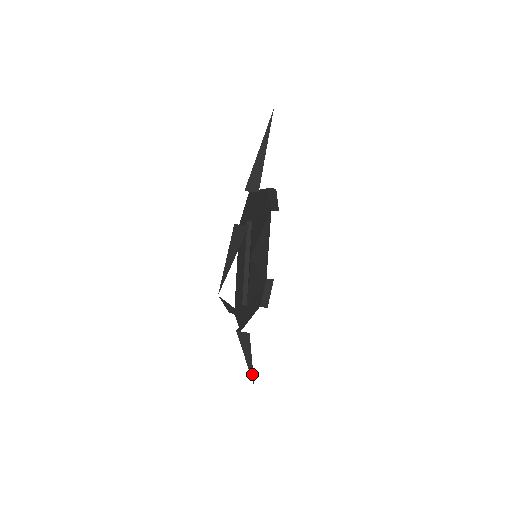
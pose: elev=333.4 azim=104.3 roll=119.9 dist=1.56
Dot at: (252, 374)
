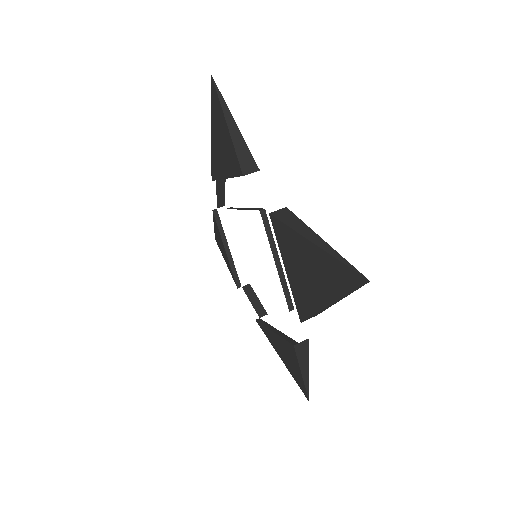
Dot at: (307, 388)
